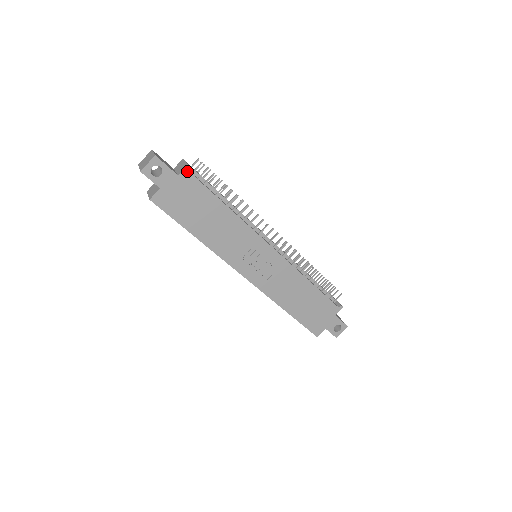
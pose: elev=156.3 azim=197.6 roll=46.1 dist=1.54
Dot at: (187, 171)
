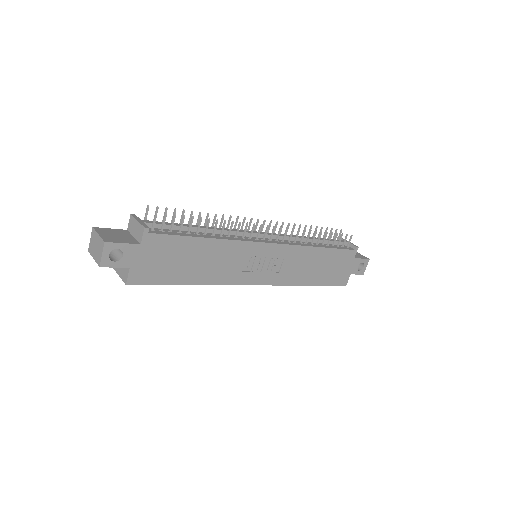
Dot at: (147, 234)
